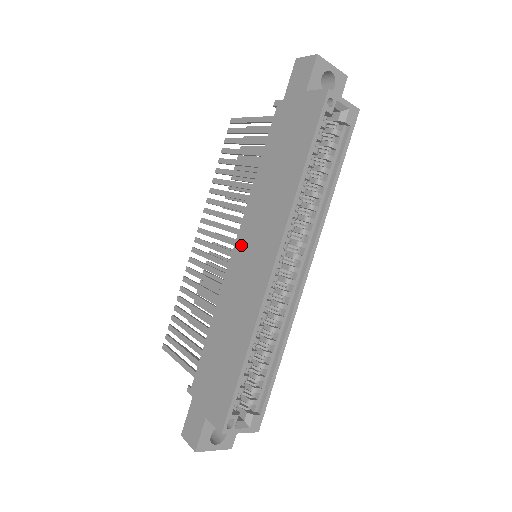
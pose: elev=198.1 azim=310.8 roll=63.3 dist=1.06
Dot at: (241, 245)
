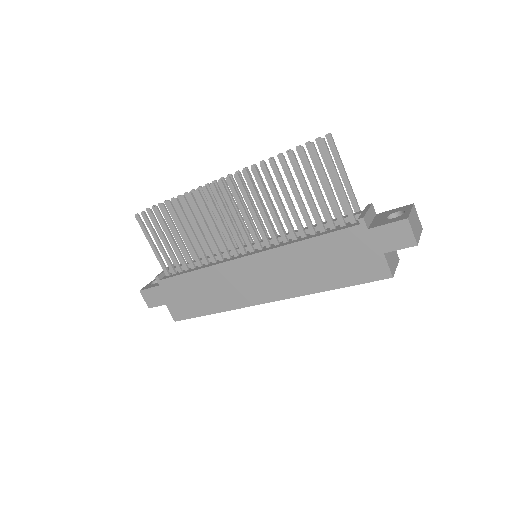
Dot at: (253, 263)
